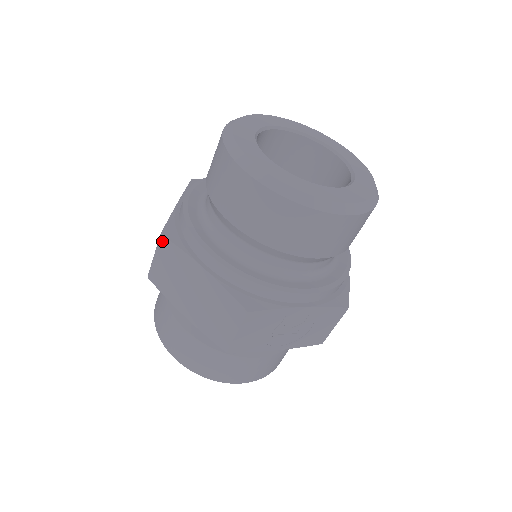
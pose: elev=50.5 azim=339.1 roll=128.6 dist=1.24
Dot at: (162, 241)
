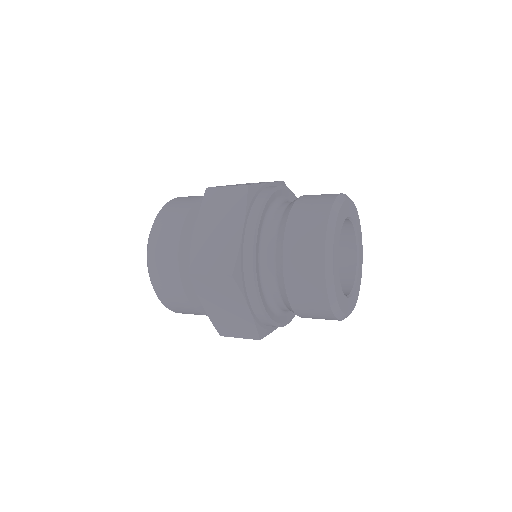
Dot at: (229, 278)
